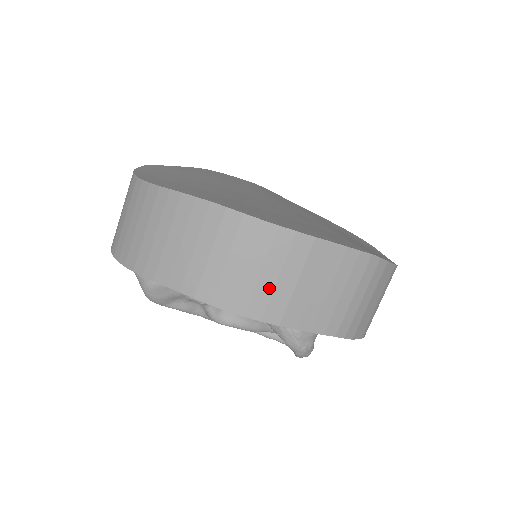
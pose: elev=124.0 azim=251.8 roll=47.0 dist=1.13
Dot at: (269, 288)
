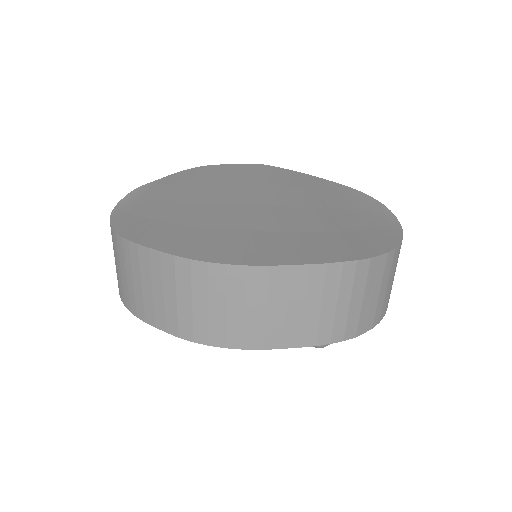
Dot at: (240, 320)
